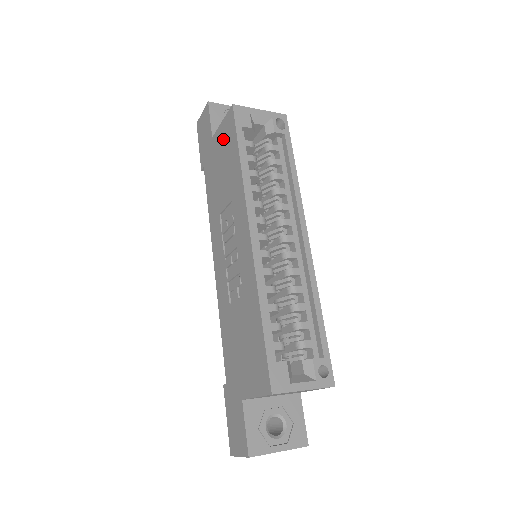
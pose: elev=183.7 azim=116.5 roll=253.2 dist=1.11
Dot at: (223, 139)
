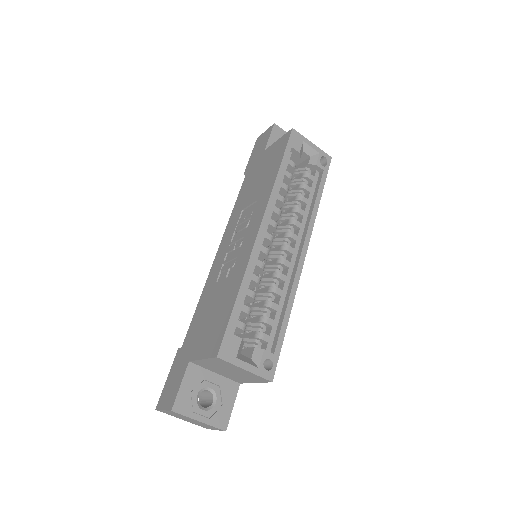
Dot at: (273, 153)
